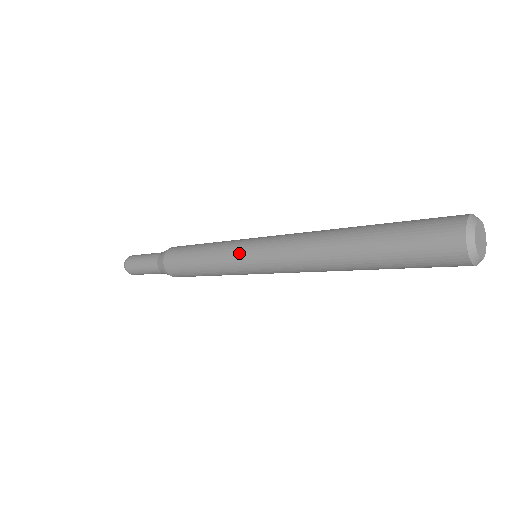
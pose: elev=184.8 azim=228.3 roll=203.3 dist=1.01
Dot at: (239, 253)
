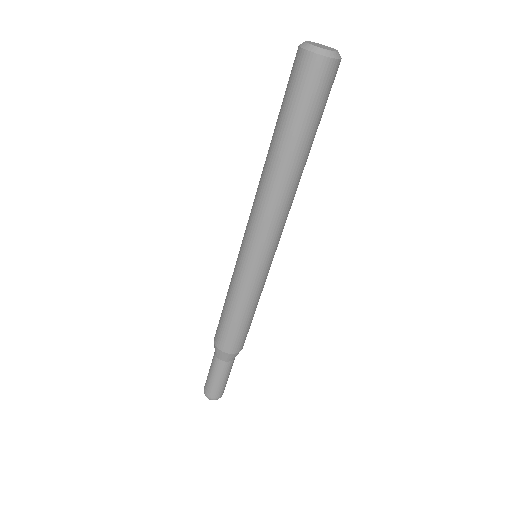
Dot at: (238, 254)
